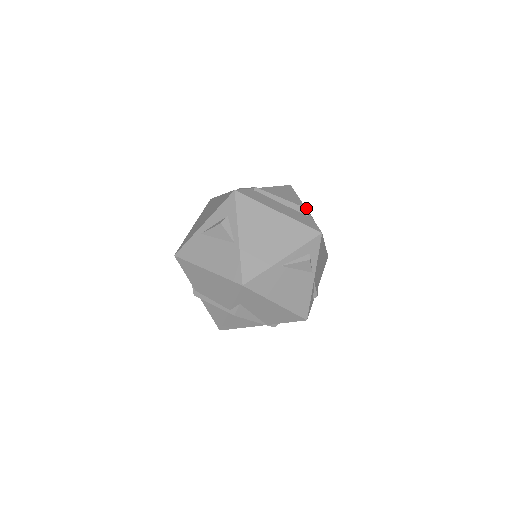
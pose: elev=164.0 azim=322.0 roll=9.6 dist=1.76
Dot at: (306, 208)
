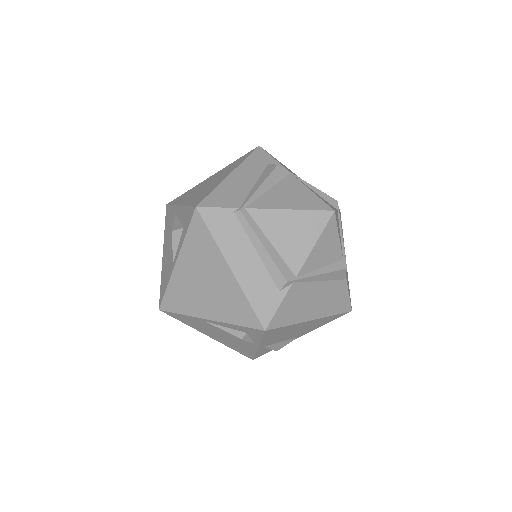
Dot at: (286, 279)
